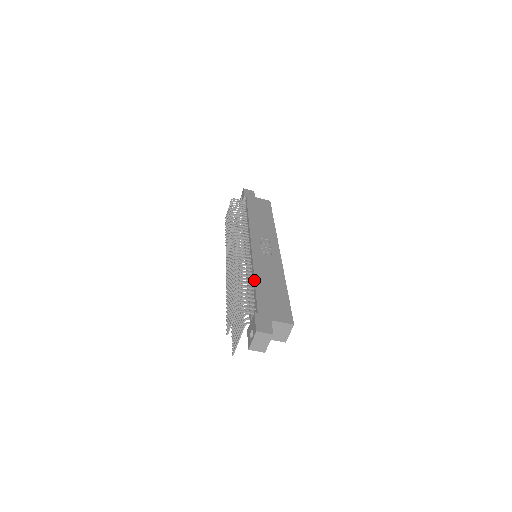
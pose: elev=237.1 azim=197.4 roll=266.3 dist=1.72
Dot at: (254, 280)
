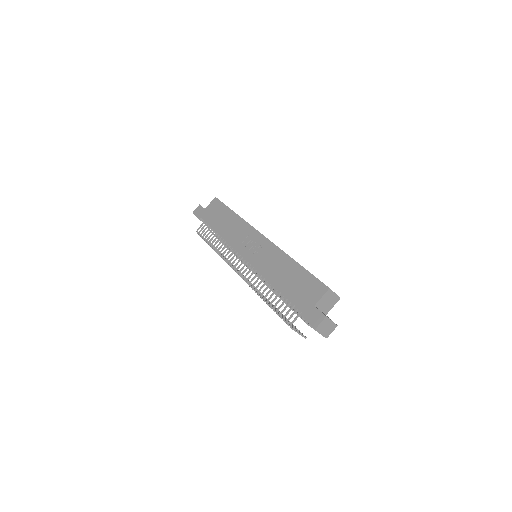
Dot at: occluded
